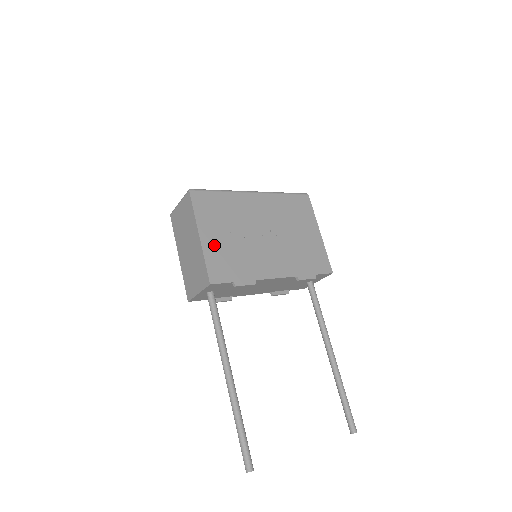
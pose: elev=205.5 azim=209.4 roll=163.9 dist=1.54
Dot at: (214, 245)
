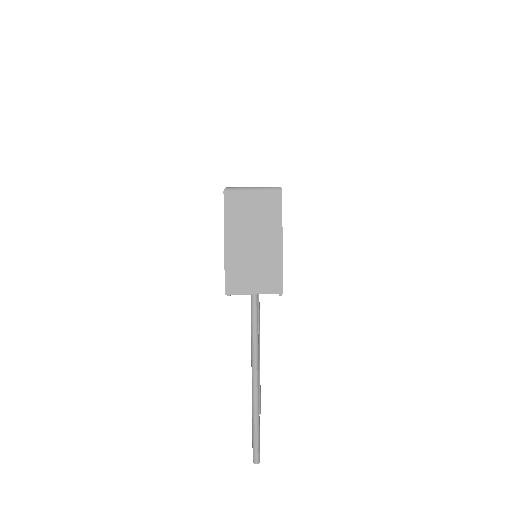
Dot at: occluded
